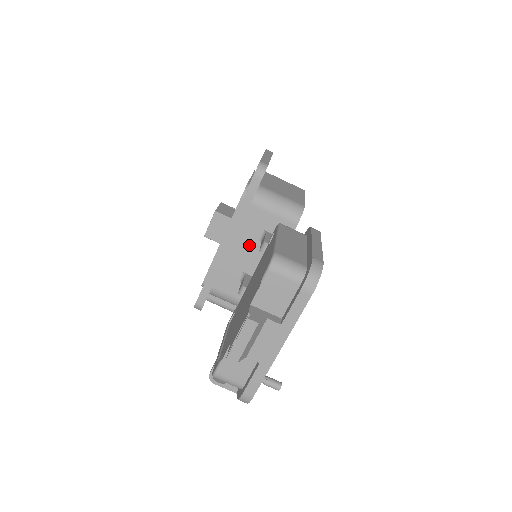
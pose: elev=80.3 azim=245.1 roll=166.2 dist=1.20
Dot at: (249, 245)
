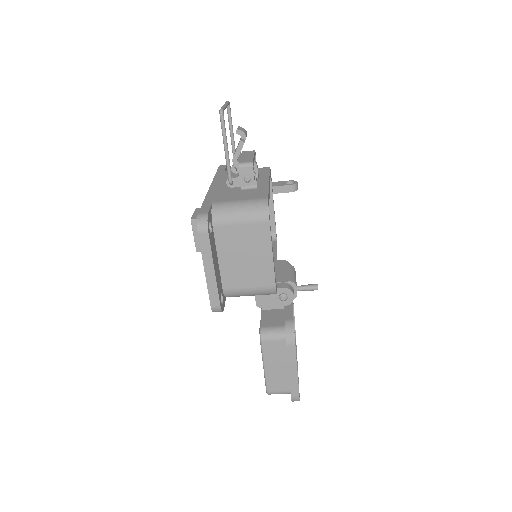
Dot at: occluded
